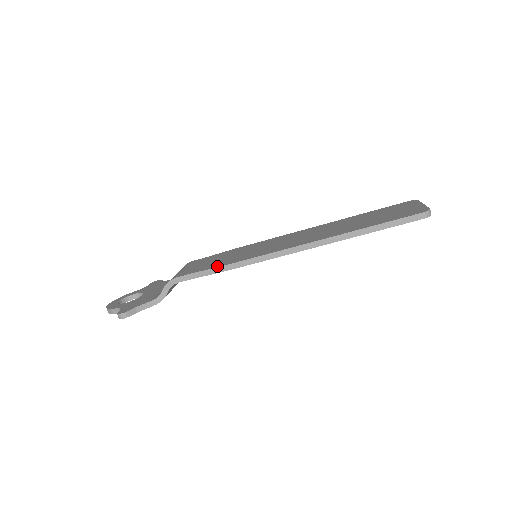
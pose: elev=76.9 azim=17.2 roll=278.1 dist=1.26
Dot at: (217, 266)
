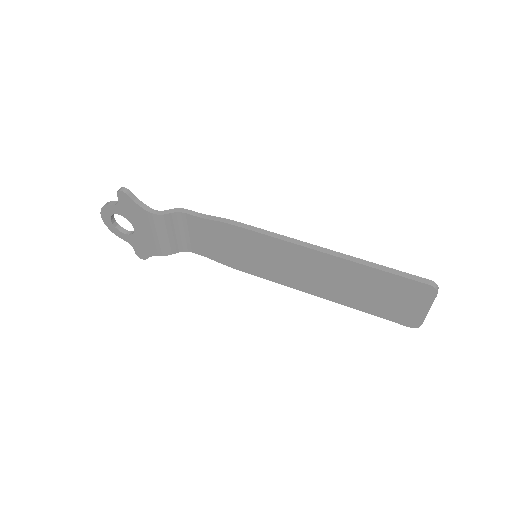
Dot at: (227, 221)
